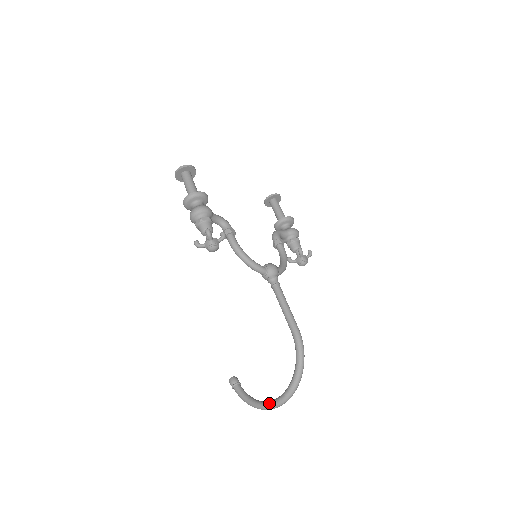
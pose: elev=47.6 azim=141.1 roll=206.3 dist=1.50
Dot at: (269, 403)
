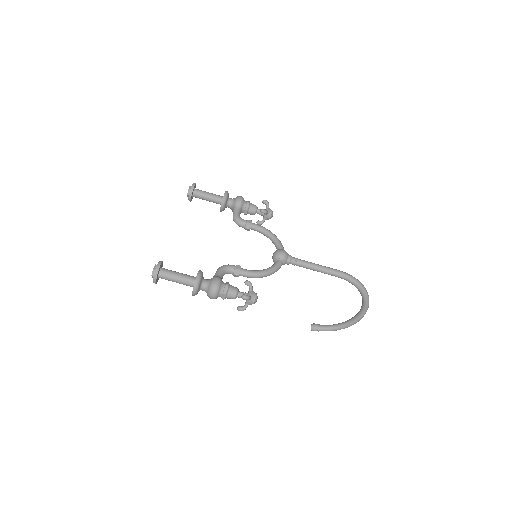
Dot at: (357, 319)
